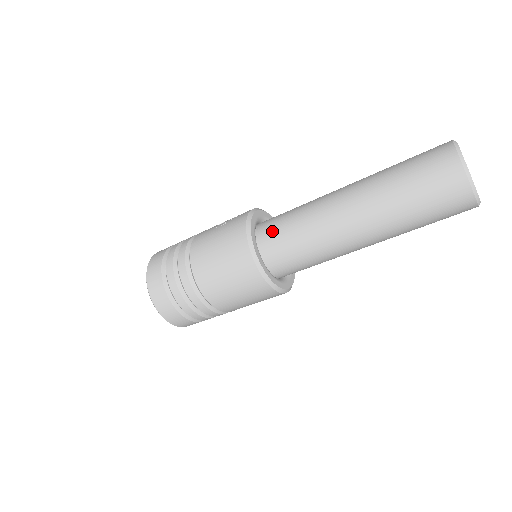
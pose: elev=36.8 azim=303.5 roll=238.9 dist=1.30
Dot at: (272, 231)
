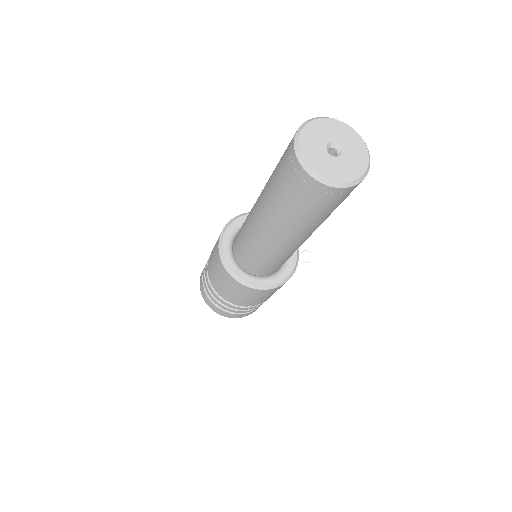
Dot at: occluded
